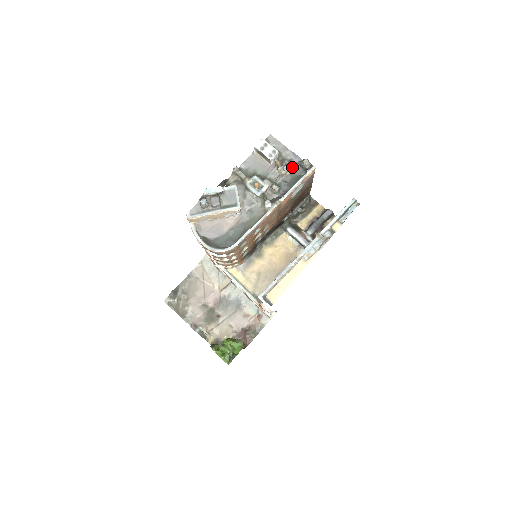
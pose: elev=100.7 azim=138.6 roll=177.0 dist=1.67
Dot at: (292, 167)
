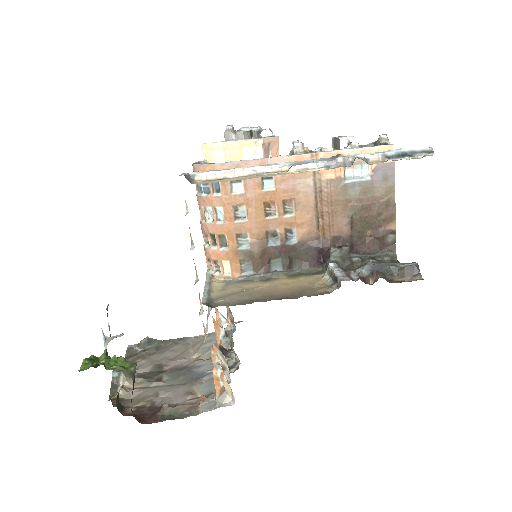
Dot at: occluded
